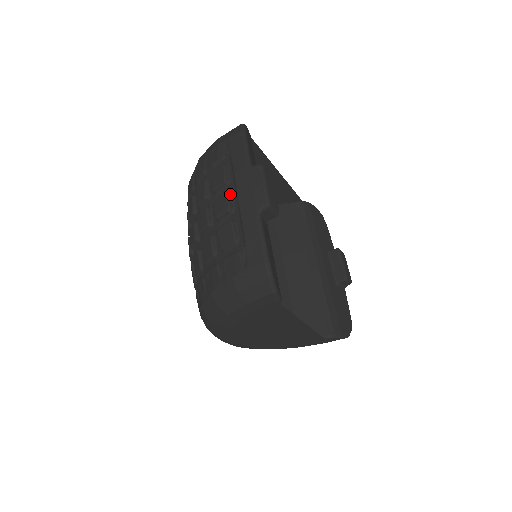
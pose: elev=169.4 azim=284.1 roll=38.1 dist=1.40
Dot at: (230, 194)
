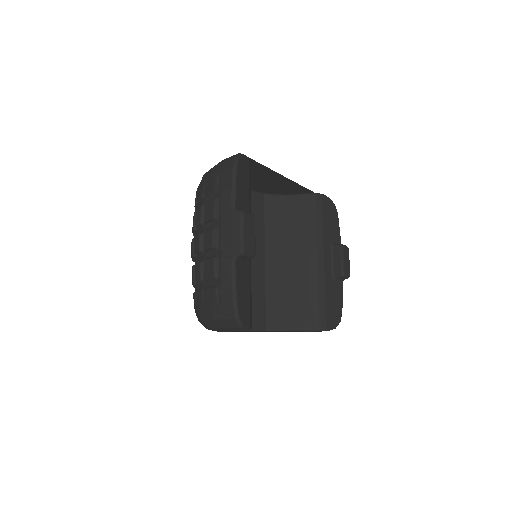
Dot at: (216, 231)
